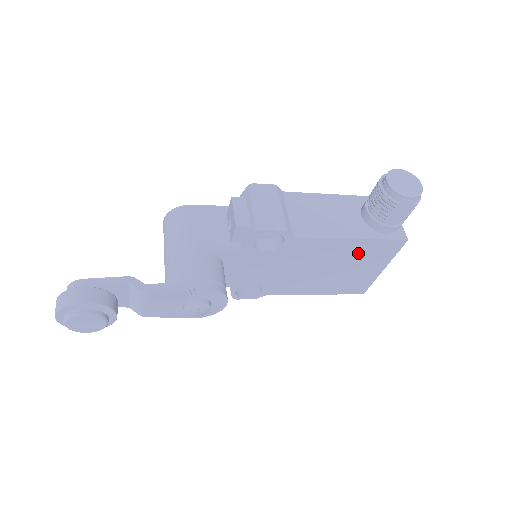
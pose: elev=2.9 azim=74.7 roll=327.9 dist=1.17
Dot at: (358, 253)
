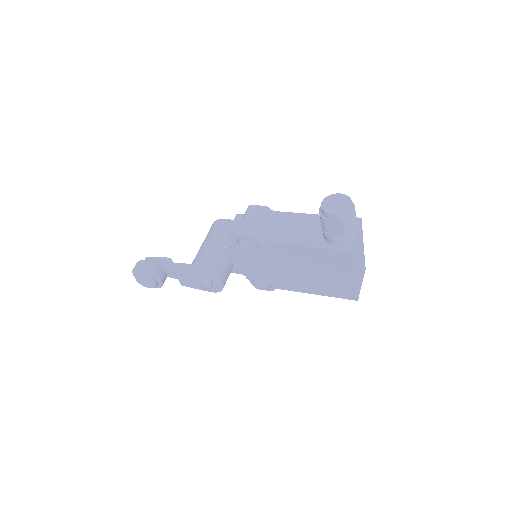
Dot at: (319, 259)
